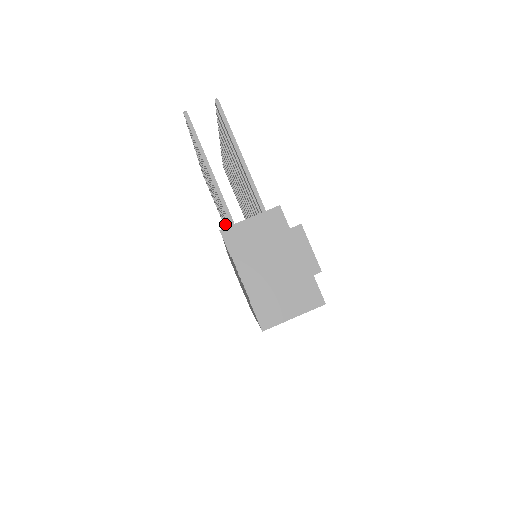
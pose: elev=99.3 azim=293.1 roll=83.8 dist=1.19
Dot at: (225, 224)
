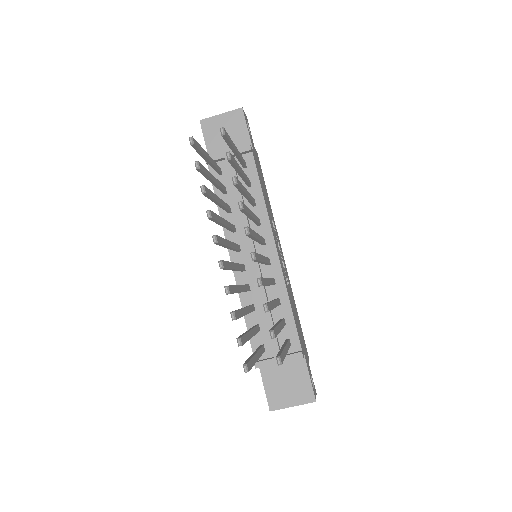
Dot at: occluded
